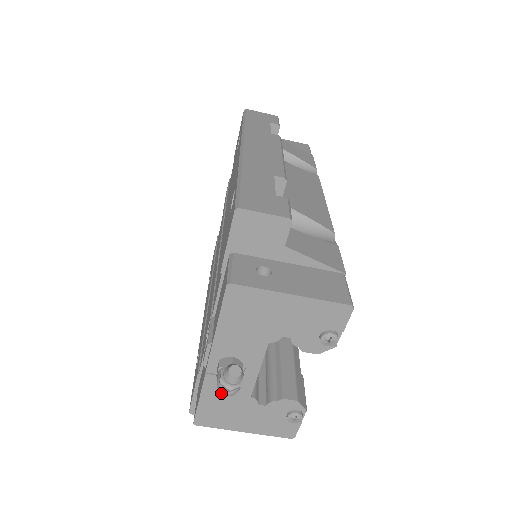
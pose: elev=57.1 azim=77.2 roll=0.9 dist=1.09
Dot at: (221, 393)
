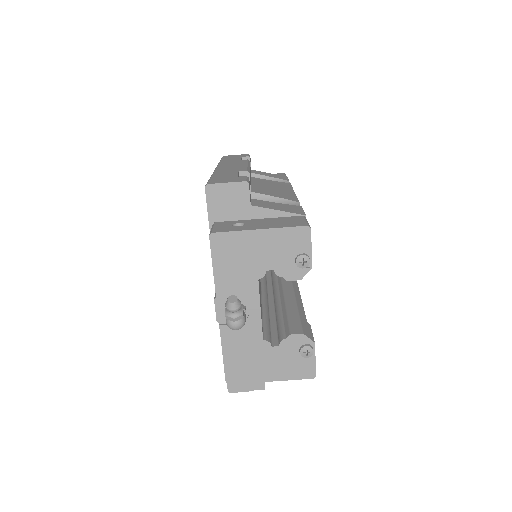
Dot at: (230, 328)
